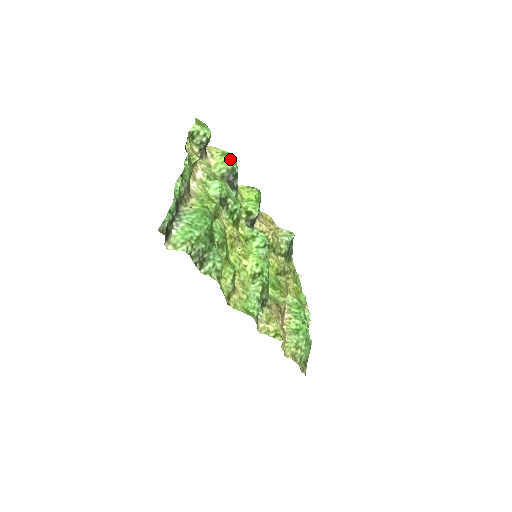
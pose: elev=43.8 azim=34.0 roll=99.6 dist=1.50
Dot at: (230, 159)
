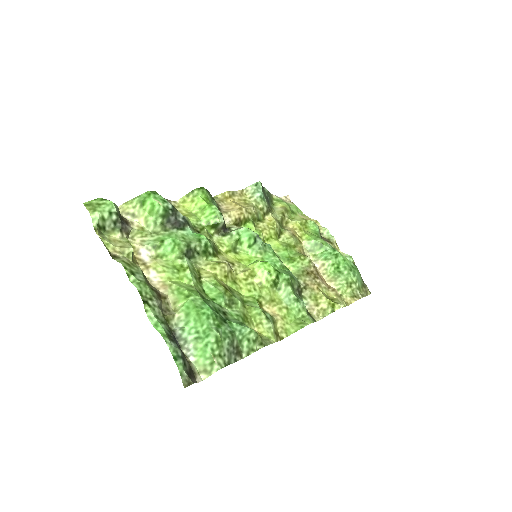
Dot at: (154, 205)
